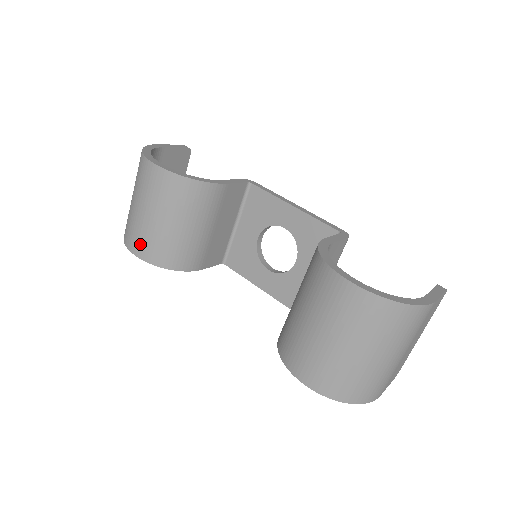
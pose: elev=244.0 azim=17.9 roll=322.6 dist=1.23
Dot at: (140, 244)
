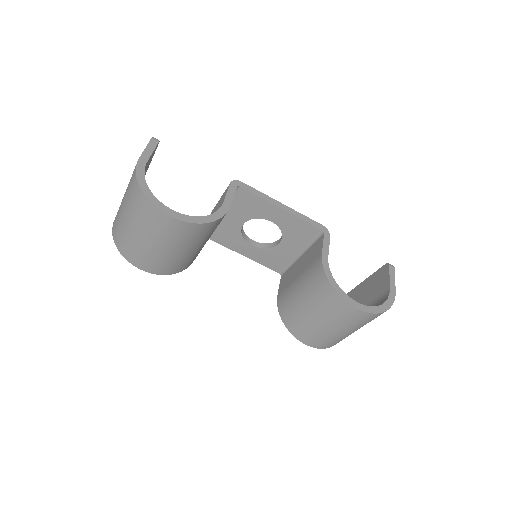
Dot at: (150, 265)
